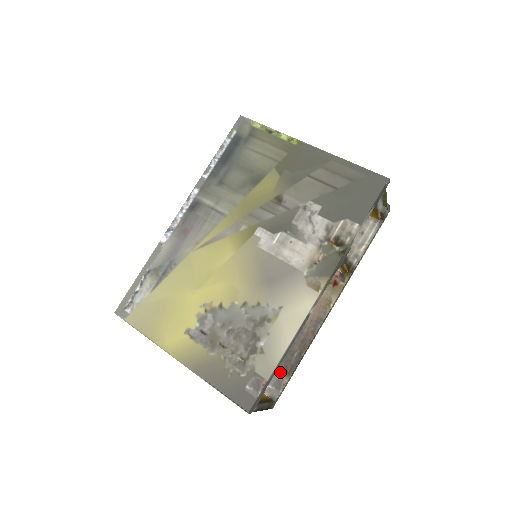
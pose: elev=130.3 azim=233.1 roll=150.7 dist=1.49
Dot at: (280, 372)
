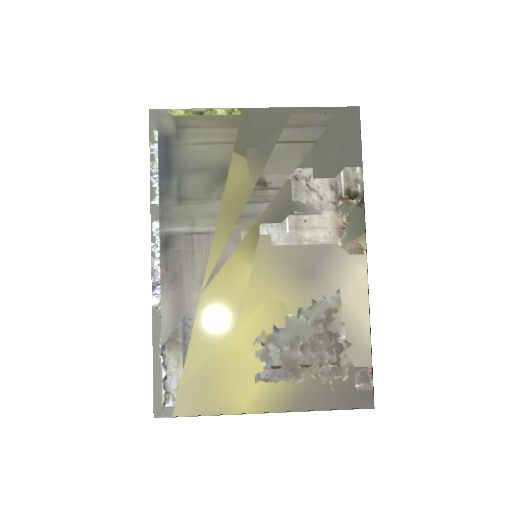
Dot at: occluded
